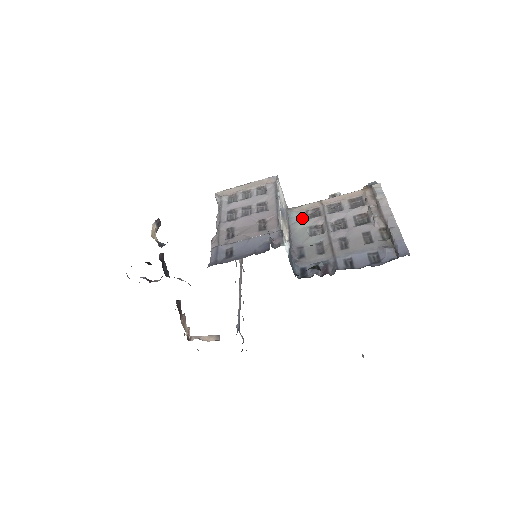
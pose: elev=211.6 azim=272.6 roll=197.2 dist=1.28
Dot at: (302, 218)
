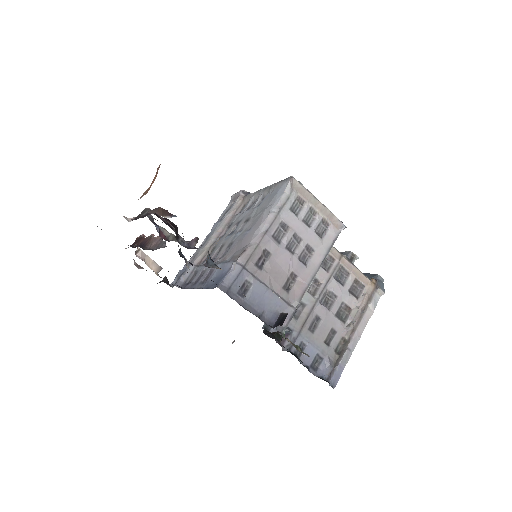
Dot at: occluded
